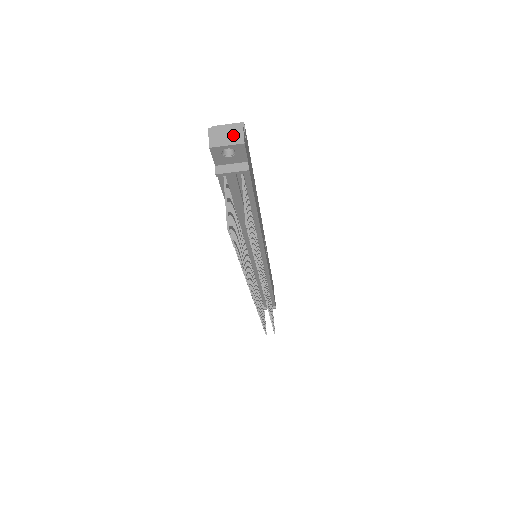
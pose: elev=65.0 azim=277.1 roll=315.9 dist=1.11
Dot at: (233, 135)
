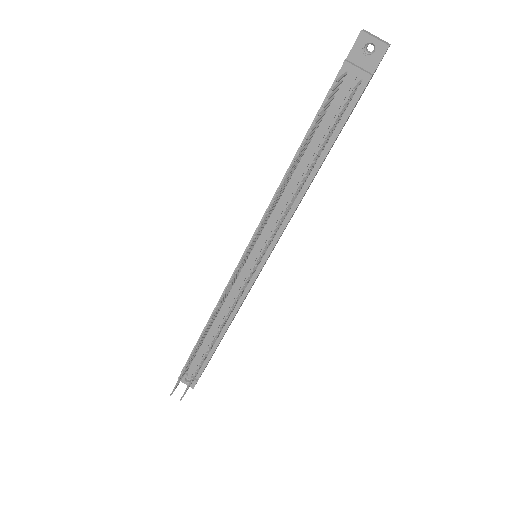
Dot at: (382, 40)
